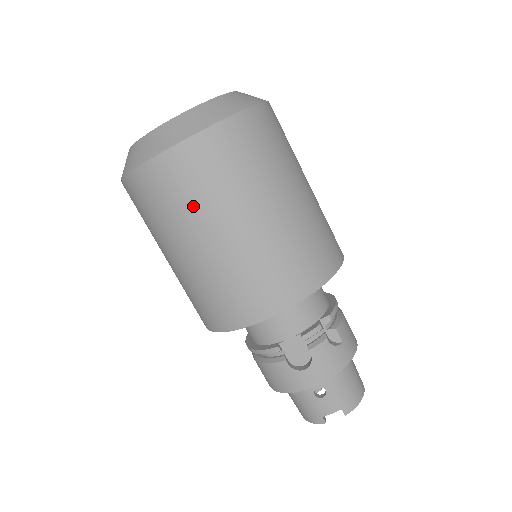
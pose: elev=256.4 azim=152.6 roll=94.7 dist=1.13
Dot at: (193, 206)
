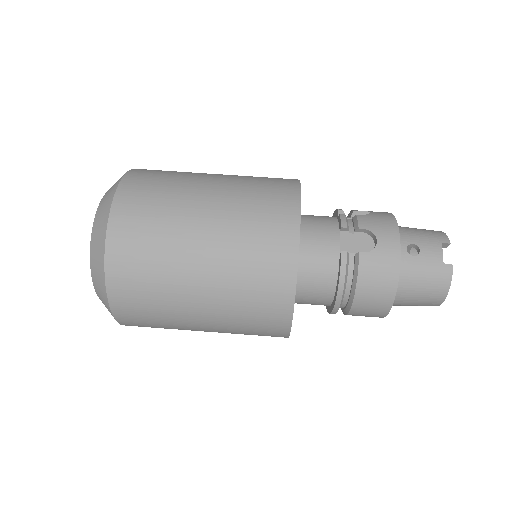
Dot at: (165, 224)
